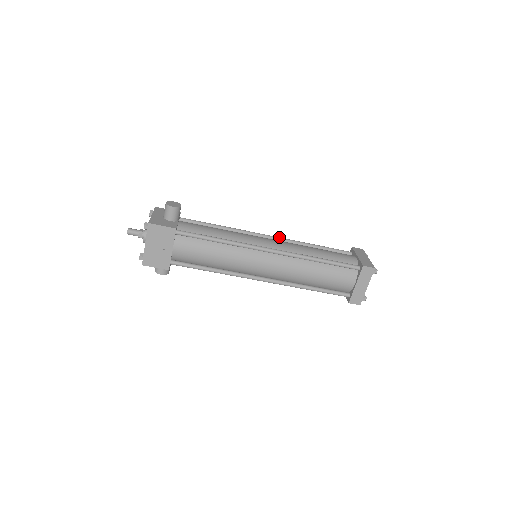
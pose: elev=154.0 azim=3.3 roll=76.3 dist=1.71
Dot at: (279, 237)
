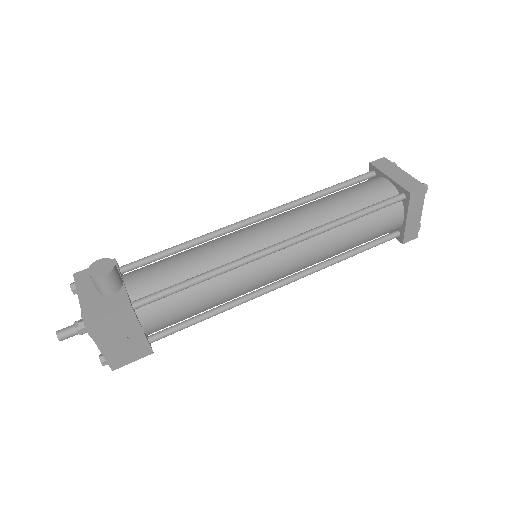
Dot at: (271, 209)
